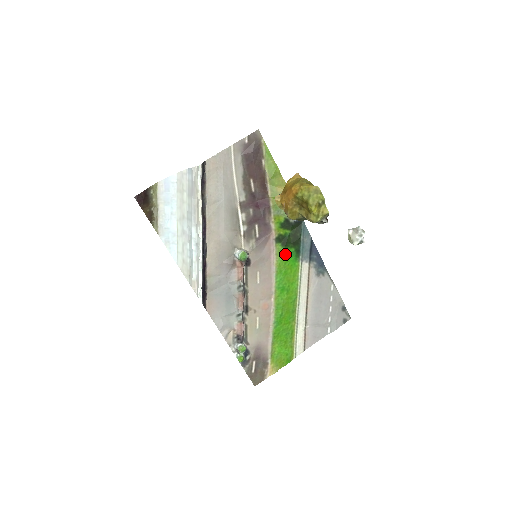
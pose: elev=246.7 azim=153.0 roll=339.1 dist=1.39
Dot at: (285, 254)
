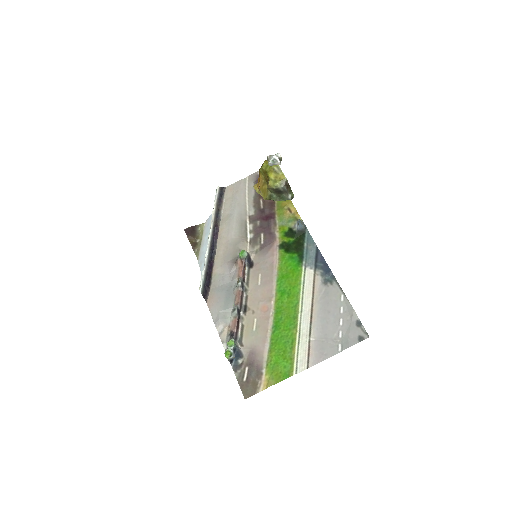
Dot at: (287, 259)
